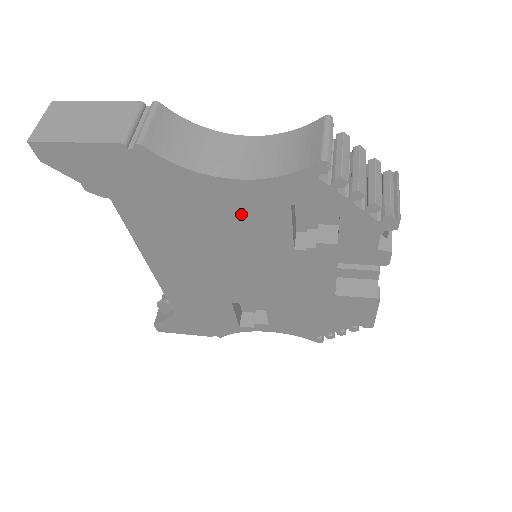
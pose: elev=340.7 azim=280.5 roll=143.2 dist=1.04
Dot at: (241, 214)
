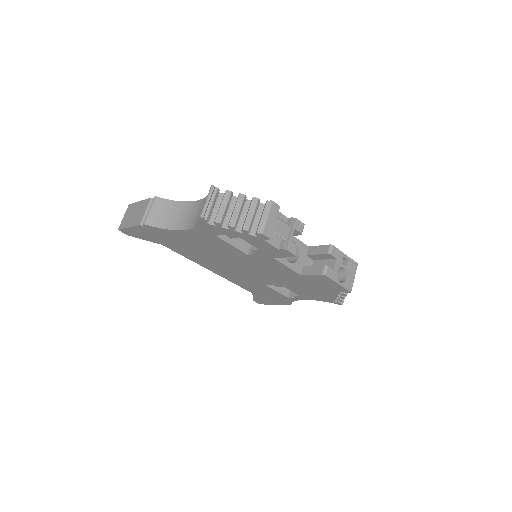
Dot at: (207, 243)
